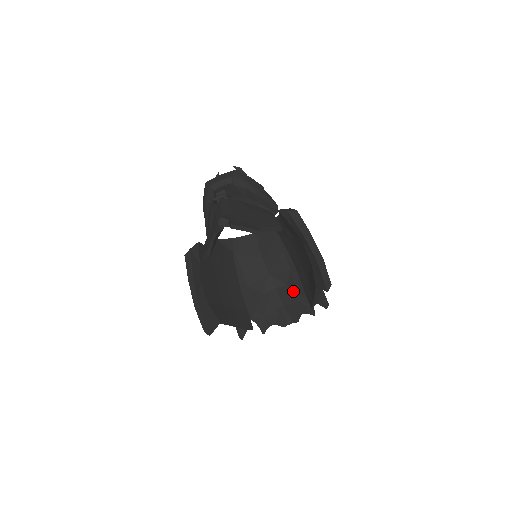
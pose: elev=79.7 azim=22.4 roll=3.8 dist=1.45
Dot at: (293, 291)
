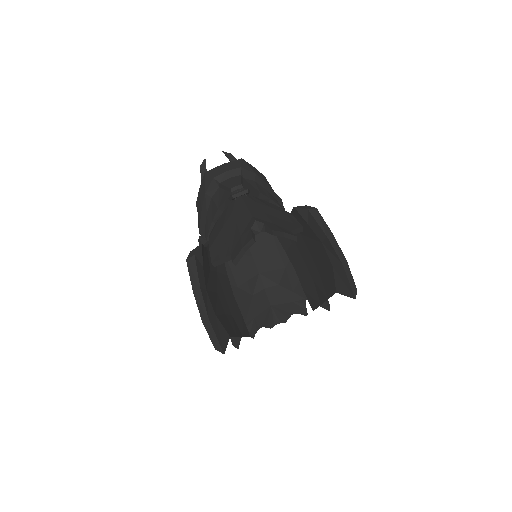
Dot at: (285, 291)
